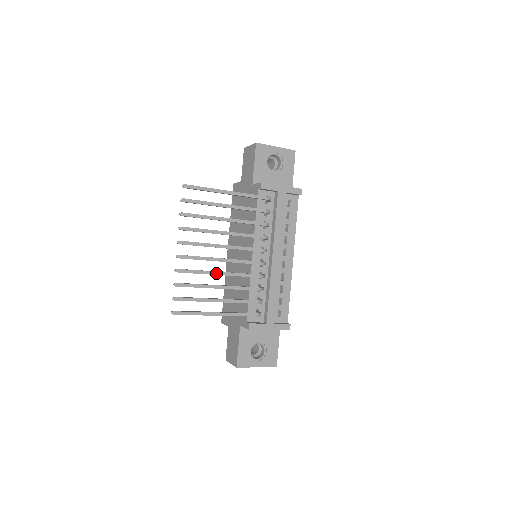
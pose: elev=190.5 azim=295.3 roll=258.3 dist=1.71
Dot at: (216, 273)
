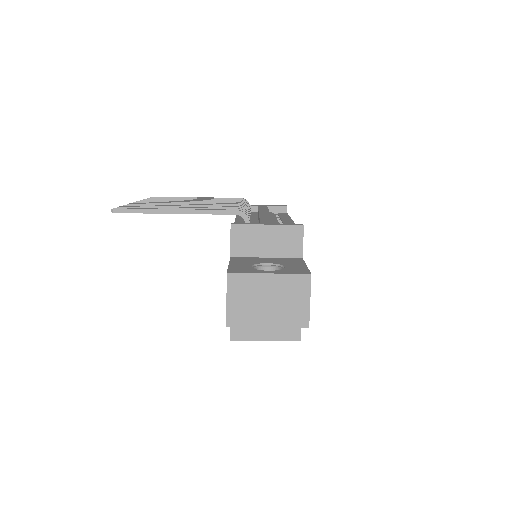
Dot at: (179, 204)
